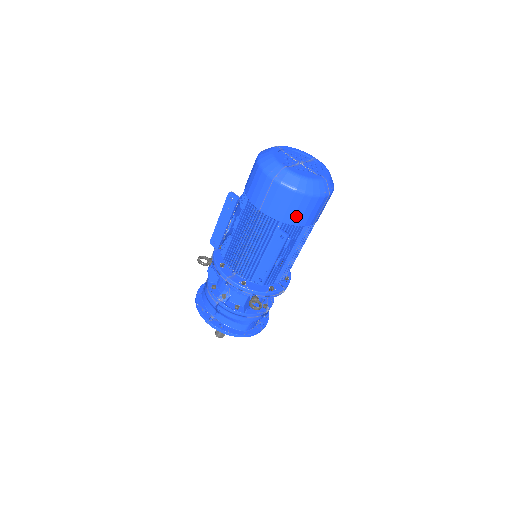
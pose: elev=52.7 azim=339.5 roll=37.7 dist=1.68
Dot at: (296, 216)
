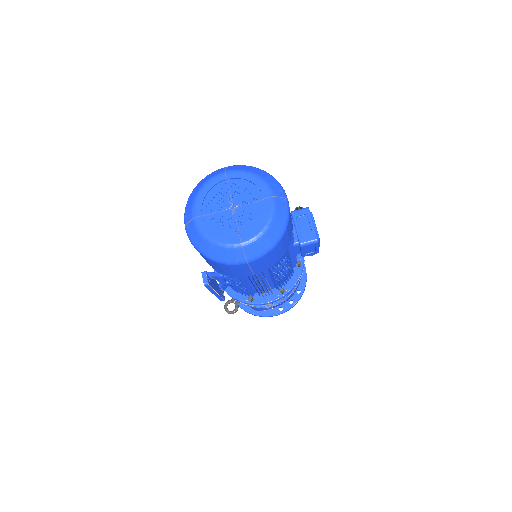
Dot at: (217, 268)
